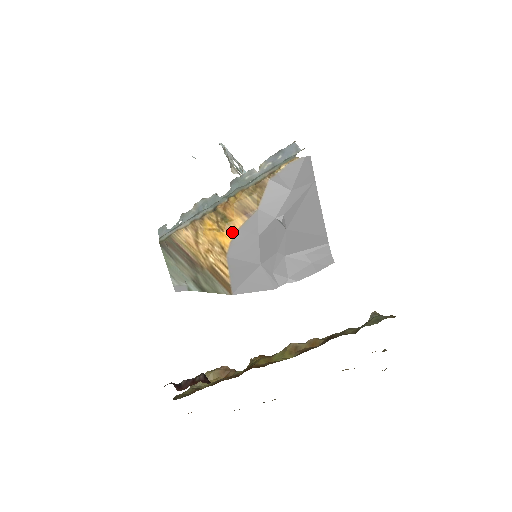
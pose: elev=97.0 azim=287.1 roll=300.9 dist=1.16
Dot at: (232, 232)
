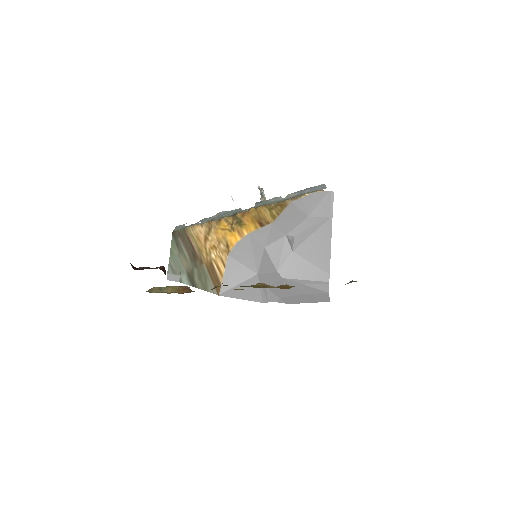
Dot at: (242, 234)
